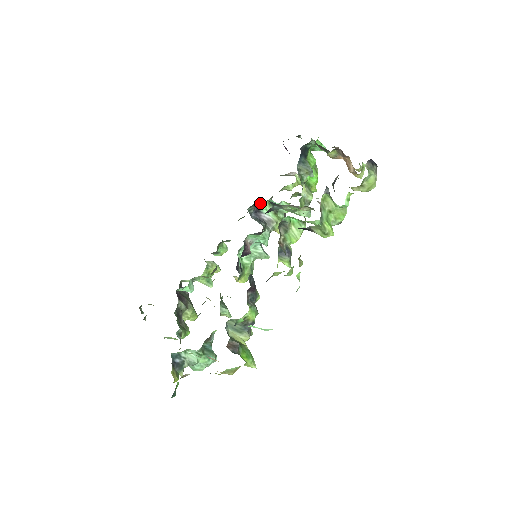
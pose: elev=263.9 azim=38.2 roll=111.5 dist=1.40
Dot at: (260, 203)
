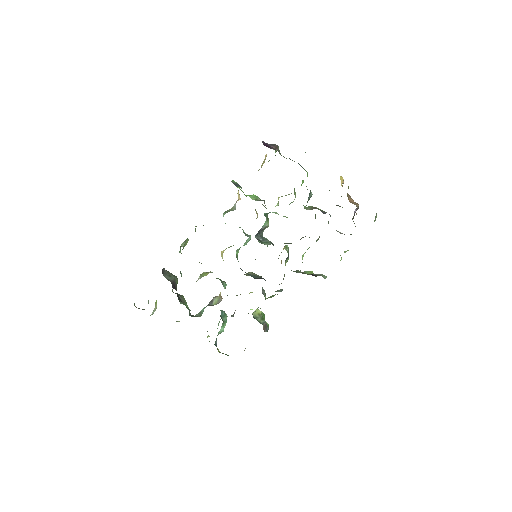
Dot at: (264, 227)
